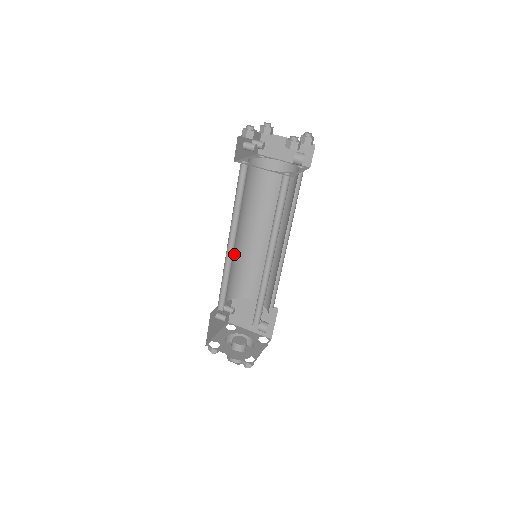
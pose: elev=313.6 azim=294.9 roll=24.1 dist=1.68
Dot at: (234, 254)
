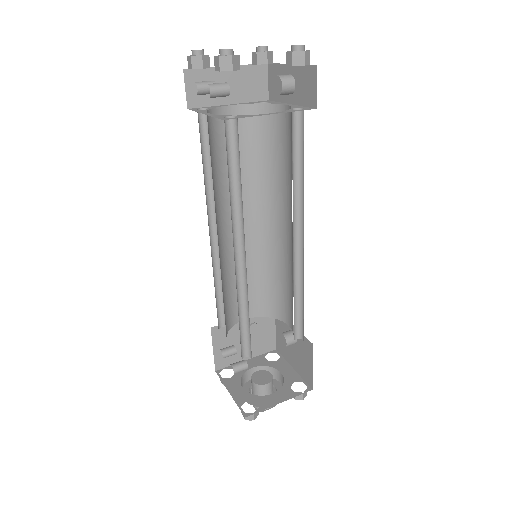
Dot at: occluded
